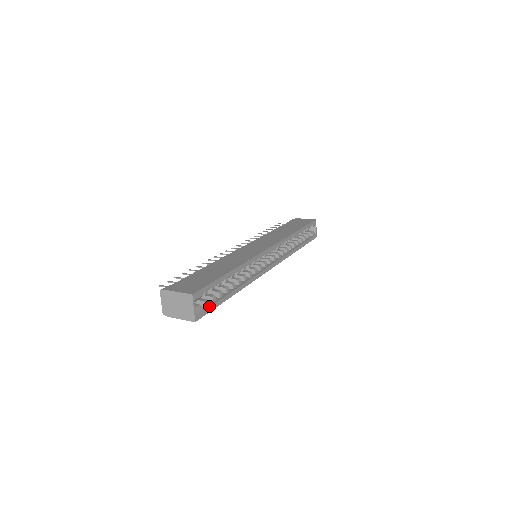
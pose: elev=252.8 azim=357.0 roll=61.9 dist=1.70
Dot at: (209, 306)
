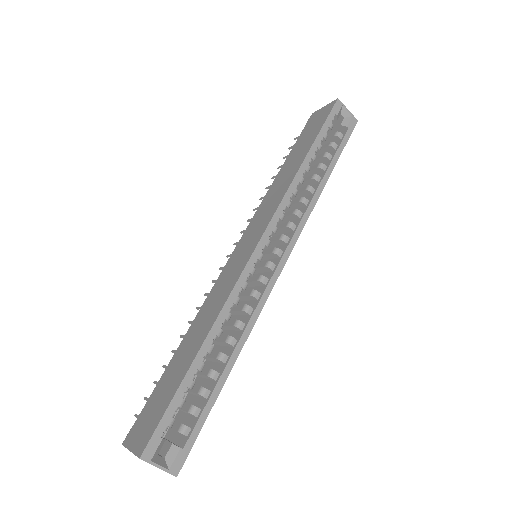
Dot at: (190, 432)
